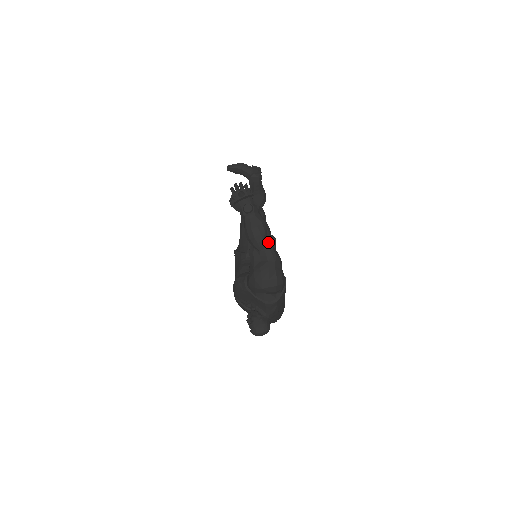
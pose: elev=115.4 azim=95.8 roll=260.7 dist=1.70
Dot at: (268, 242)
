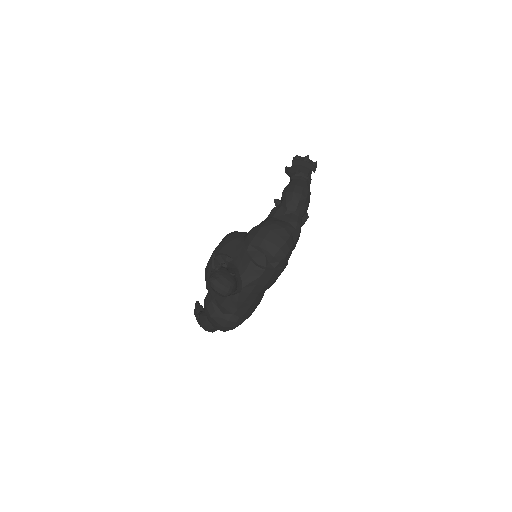
Dot at: (301, 210)
